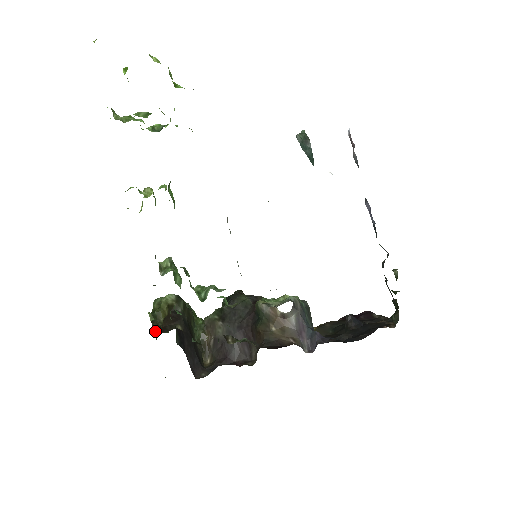
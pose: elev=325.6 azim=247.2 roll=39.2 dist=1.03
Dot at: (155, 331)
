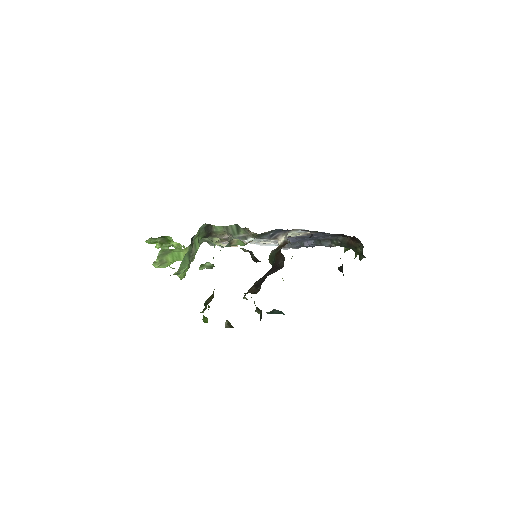
Dot at: (209, 301)
